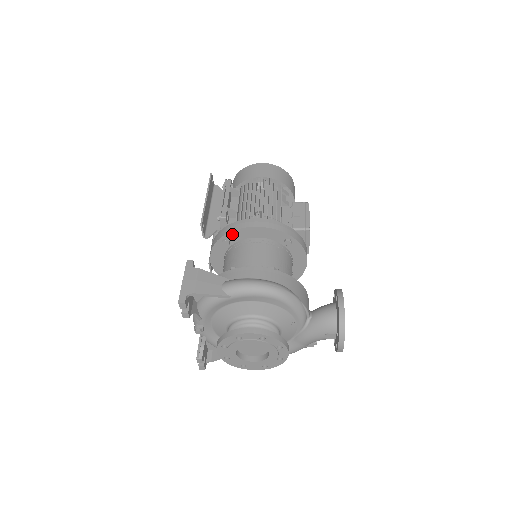
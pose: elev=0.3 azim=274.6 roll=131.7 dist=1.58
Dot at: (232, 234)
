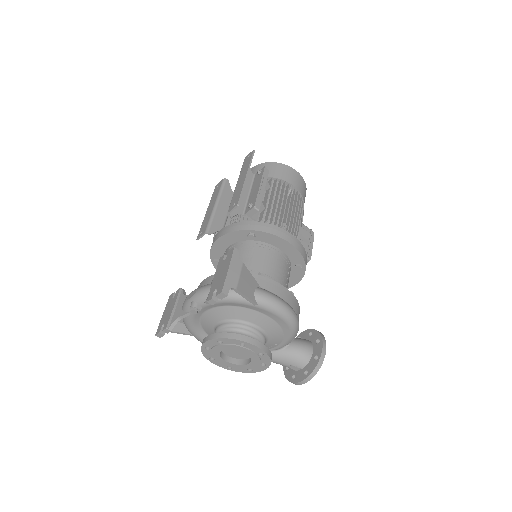
Dot at: (264, 234)
